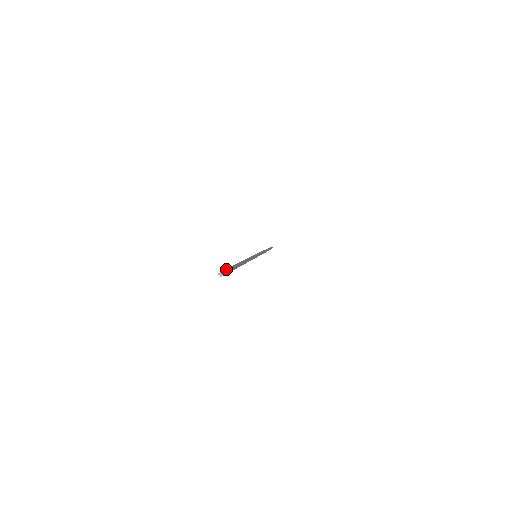
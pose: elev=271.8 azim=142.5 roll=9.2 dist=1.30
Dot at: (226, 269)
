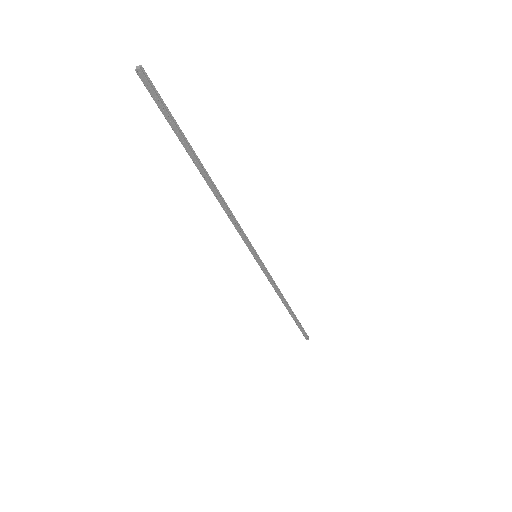
Dot at: occluded
